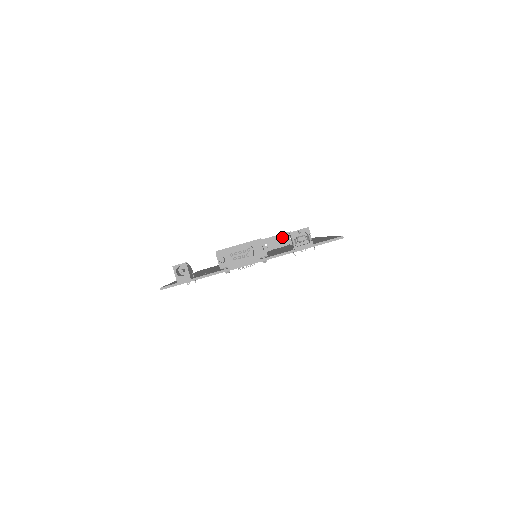
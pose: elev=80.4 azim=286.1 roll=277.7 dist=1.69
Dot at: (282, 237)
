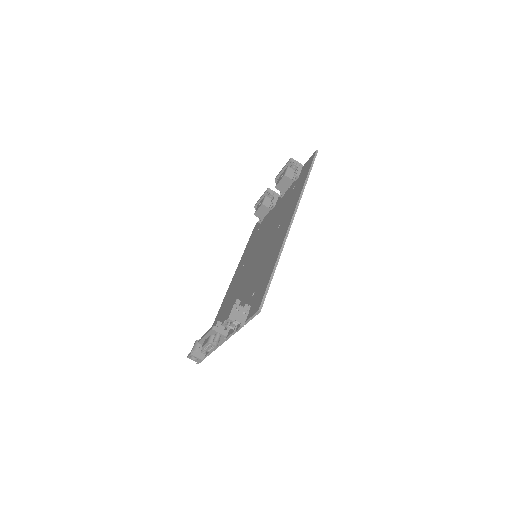
Dot at: (283, 179)
